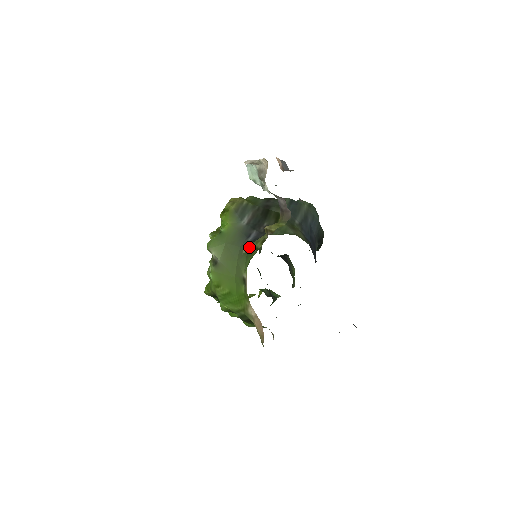
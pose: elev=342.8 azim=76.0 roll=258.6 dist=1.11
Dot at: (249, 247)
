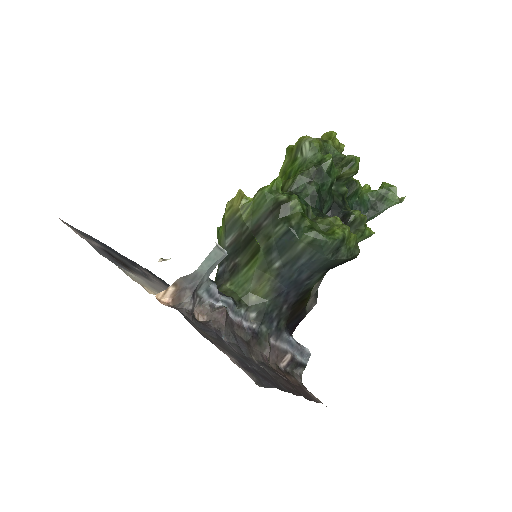
Dot at: (215, 278)
